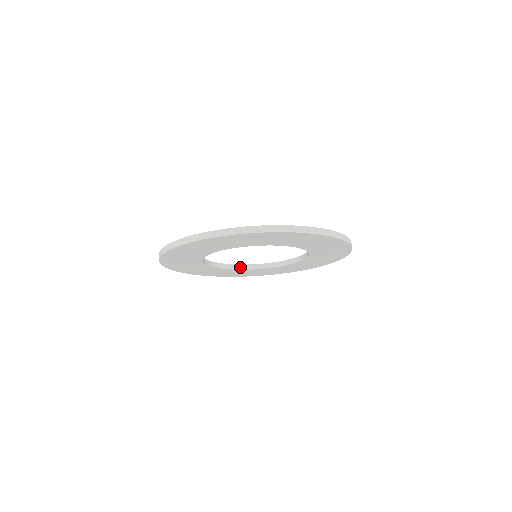
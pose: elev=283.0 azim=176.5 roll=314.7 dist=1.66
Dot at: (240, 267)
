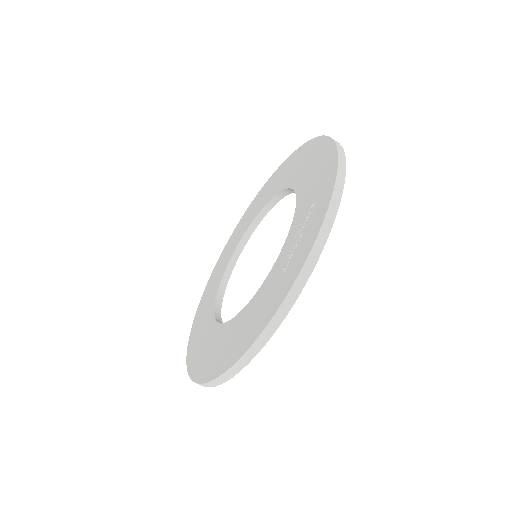
Dot at: (246, 238)
